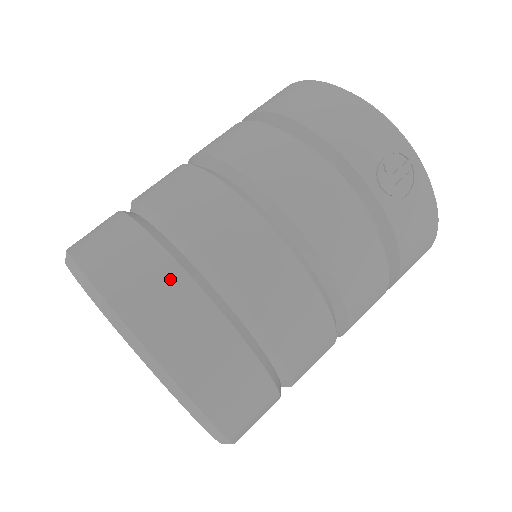
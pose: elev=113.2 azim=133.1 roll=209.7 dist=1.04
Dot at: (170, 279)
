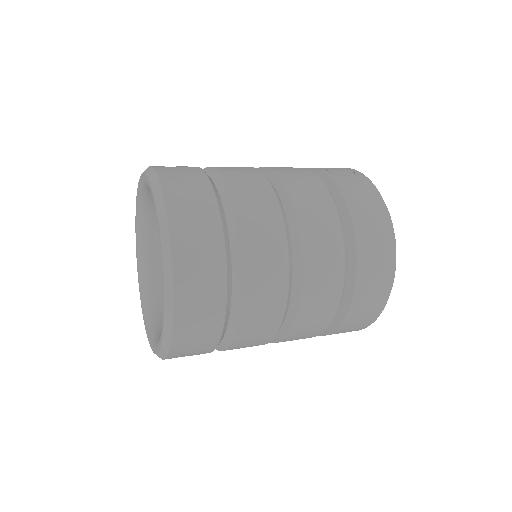
Dot at: occluded
